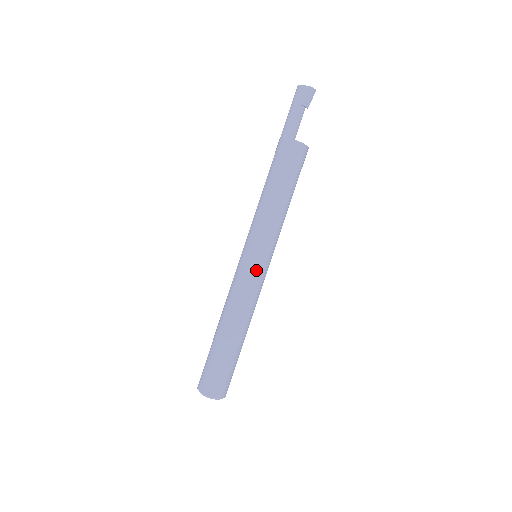
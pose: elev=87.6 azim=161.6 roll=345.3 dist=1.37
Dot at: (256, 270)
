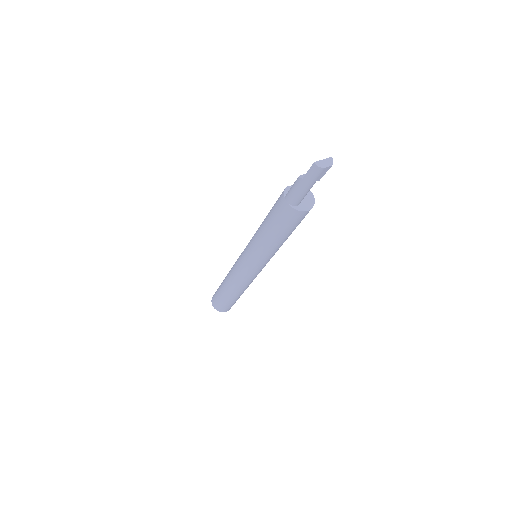
Dot at: occluded
